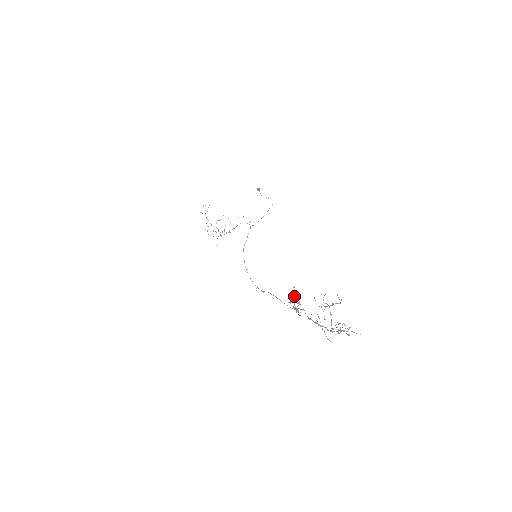
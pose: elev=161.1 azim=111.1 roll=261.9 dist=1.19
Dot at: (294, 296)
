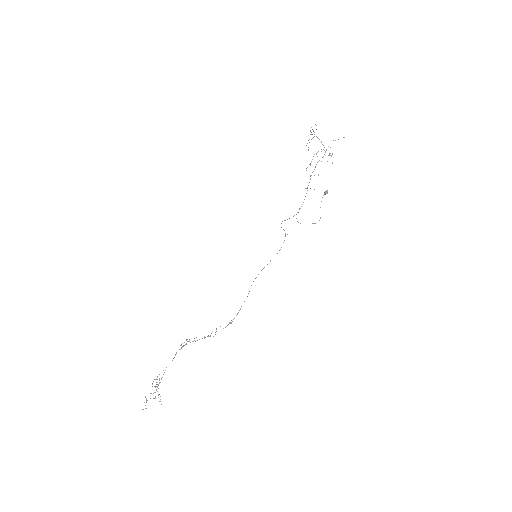
Dot at: occluded
